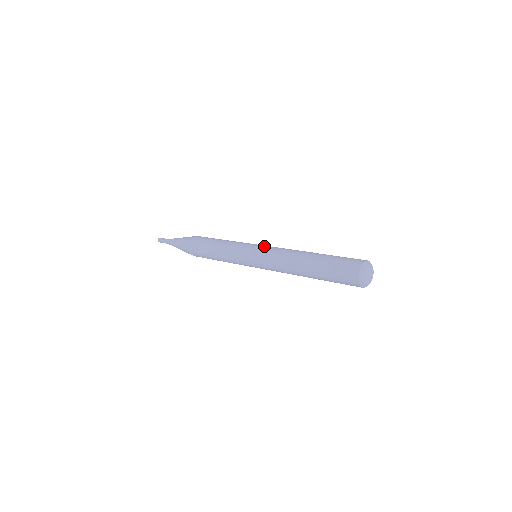
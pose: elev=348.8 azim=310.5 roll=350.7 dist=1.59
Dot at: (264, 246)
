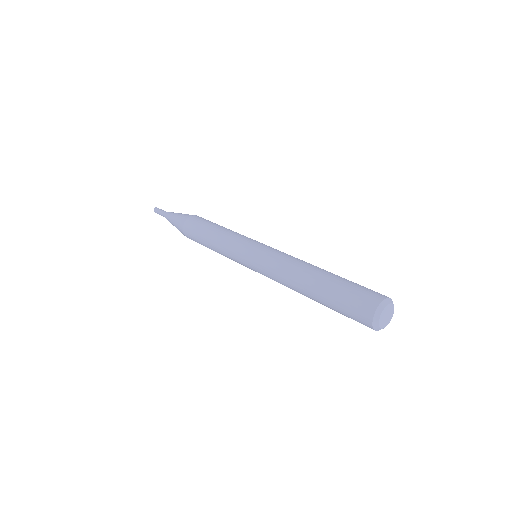
Dot at: (257, 256)
